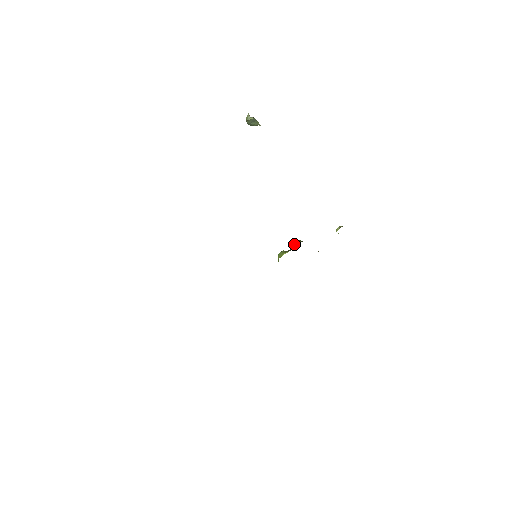
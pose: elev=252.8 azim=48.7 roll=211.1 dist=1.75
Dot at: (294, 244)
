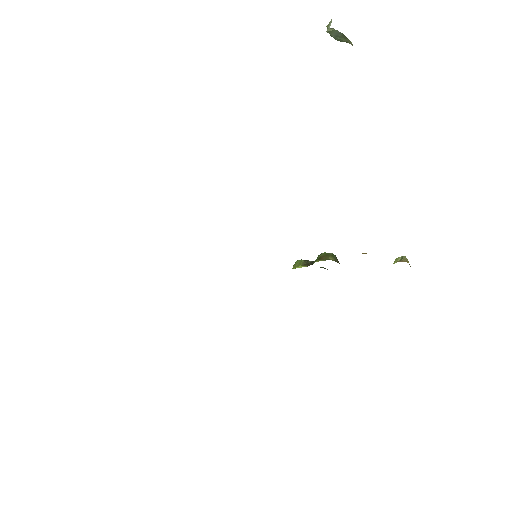
Dot at: (318, 259)
